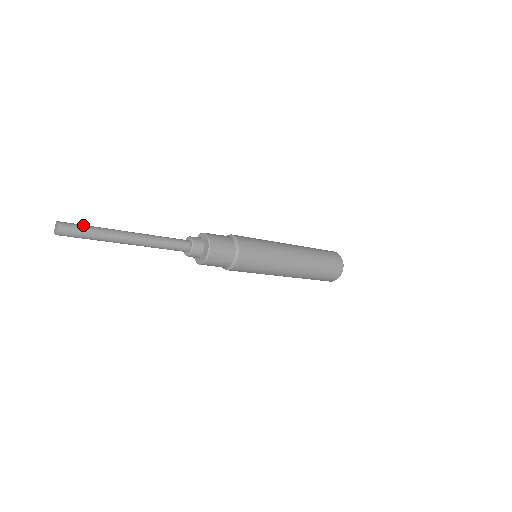
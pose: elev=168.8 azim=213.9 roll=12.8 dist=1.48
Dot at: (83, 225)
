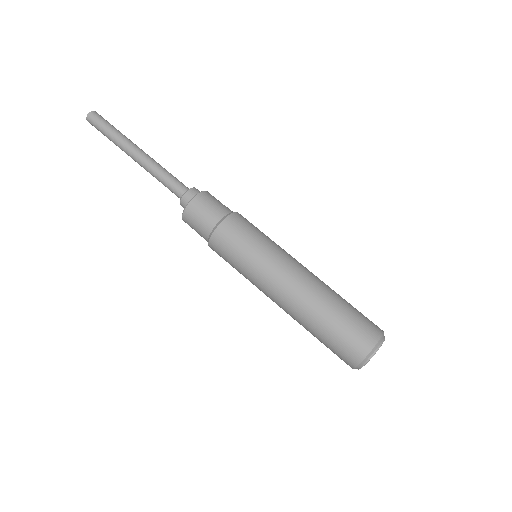
Dot at: (108, 123)
